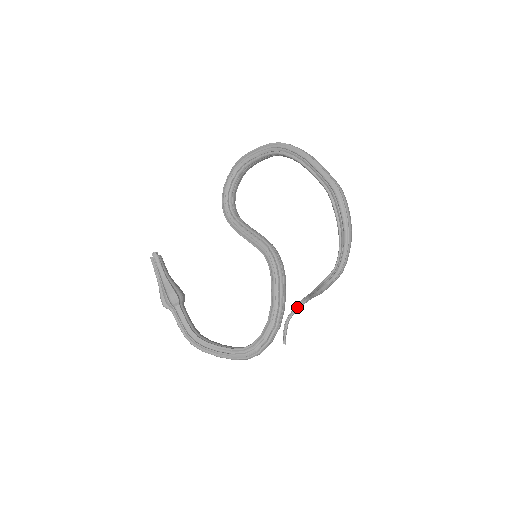
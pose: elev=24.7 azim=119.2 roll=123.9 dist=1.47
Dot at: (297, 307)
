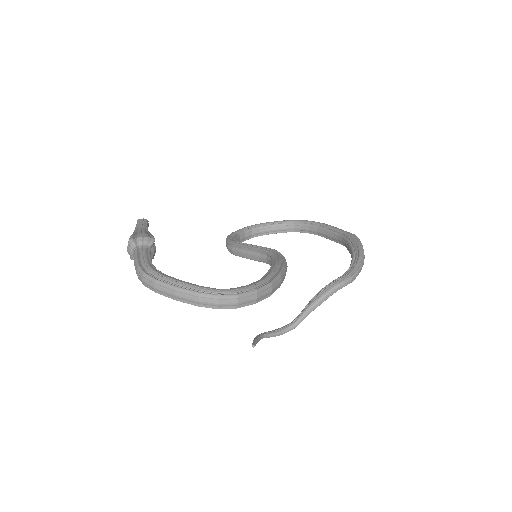
Dot at: (276, 330)
